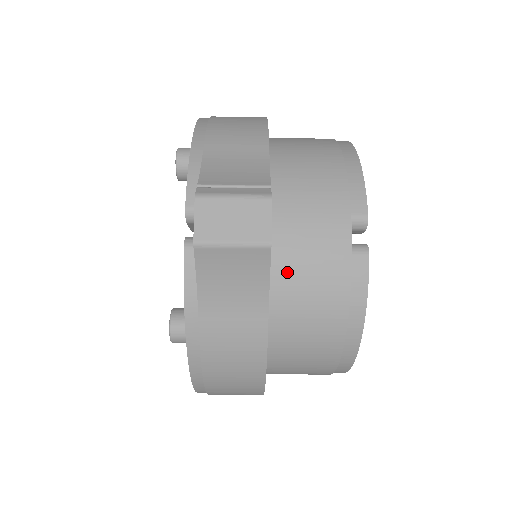
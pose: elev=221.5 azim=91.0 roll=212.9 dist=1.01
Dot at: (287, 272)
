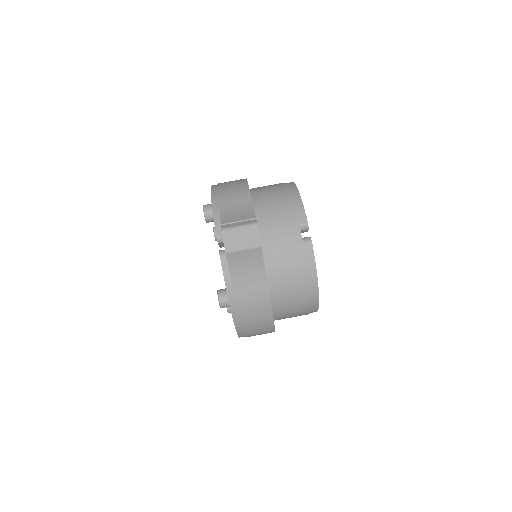
Dot at: (272, 258)
